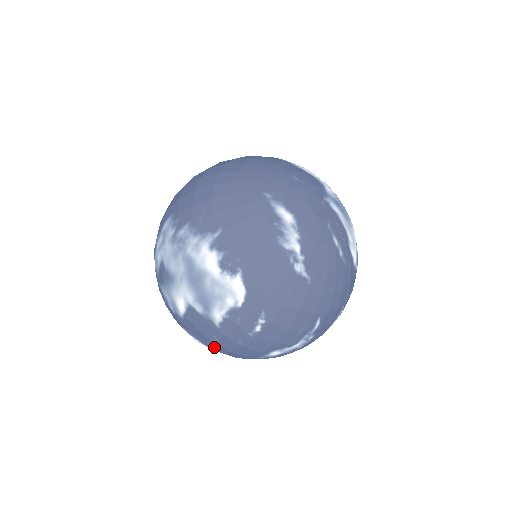
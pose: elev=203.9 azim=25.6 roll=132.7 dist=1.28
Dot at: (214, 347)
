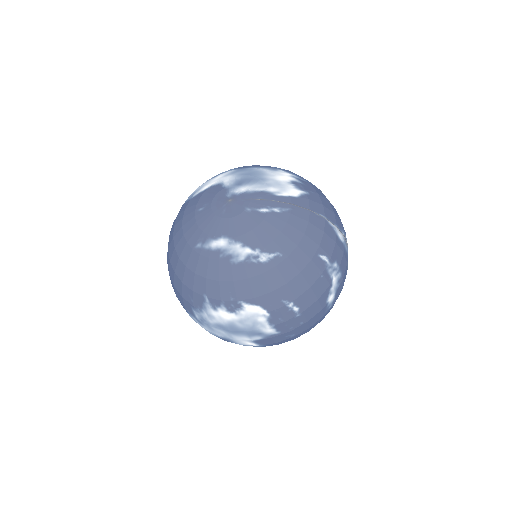
Dot at: (300, 335)
